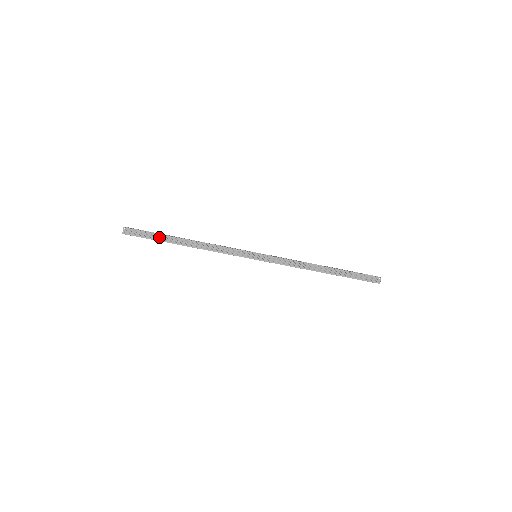
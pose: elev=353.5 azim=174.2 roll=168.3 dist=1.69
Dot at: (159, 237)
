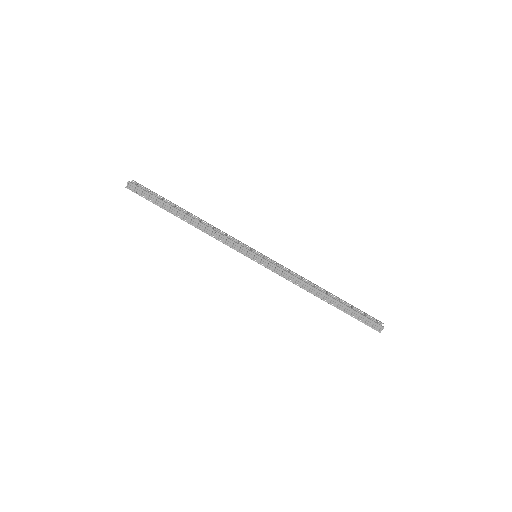
Dot at: (161, 203)
